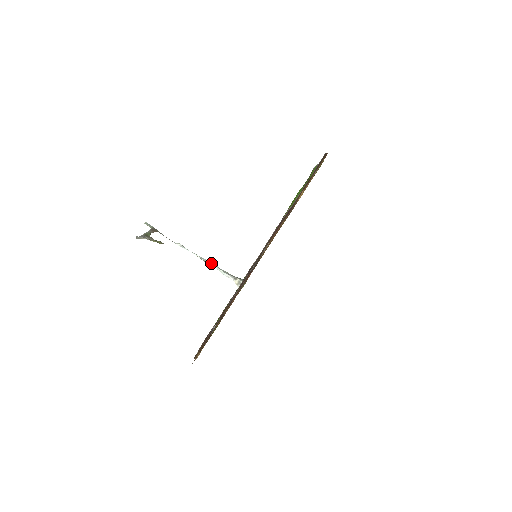
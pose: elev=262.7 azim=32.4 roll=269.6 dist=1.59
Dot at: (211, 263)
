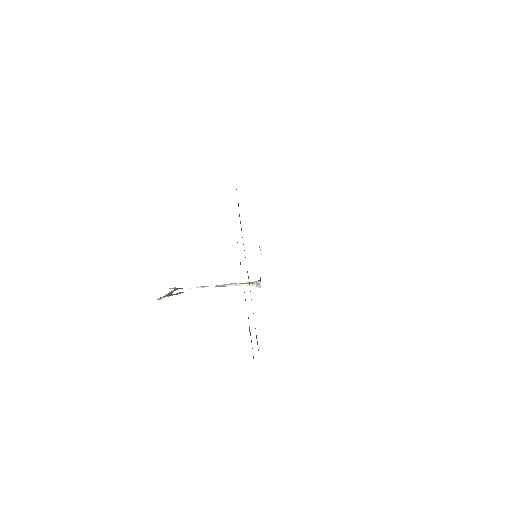
Dot at: (229, 284)
